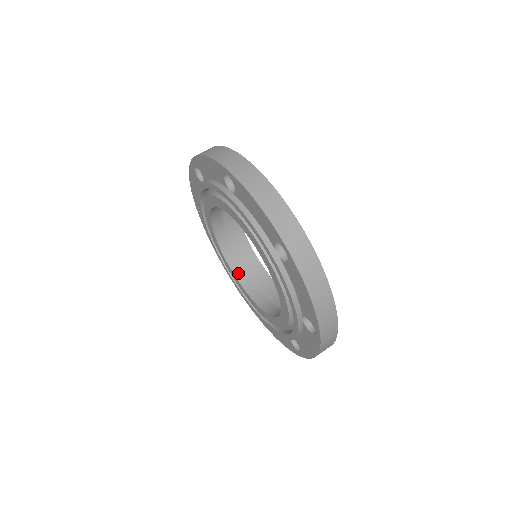
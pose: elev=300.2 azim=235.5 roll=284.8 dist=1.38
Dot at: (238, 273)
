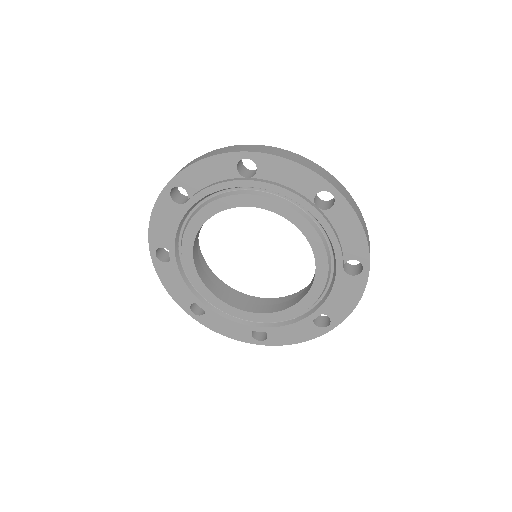
Dot at: (198, 266)
